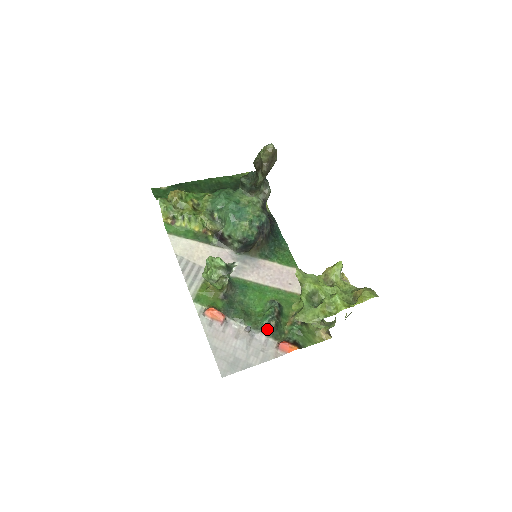
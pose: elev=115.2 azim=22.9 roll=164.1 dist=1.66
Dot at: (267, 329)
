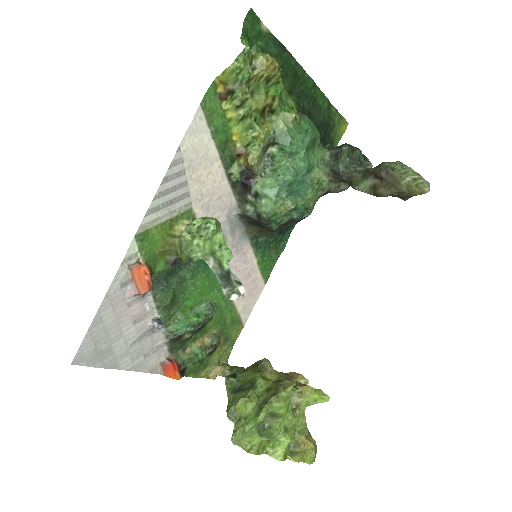
Dot at: (175, 337)
